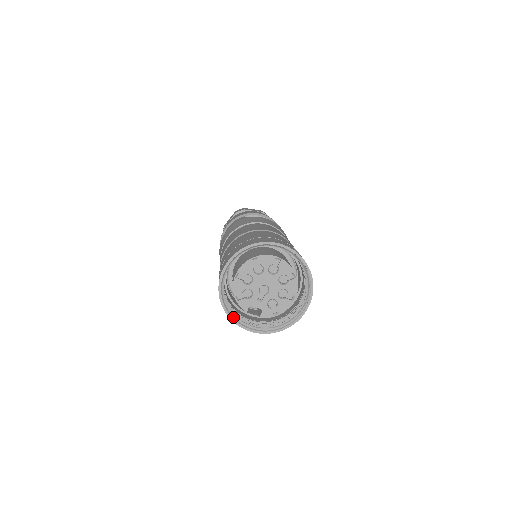
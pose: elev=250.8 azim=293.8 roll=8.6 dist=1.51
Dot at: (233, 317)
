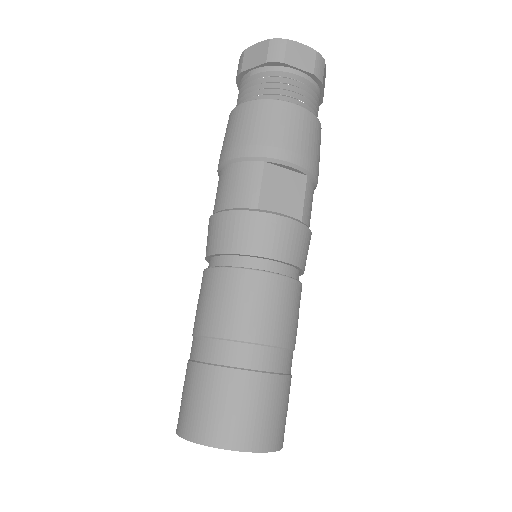
Dot at: occluded
